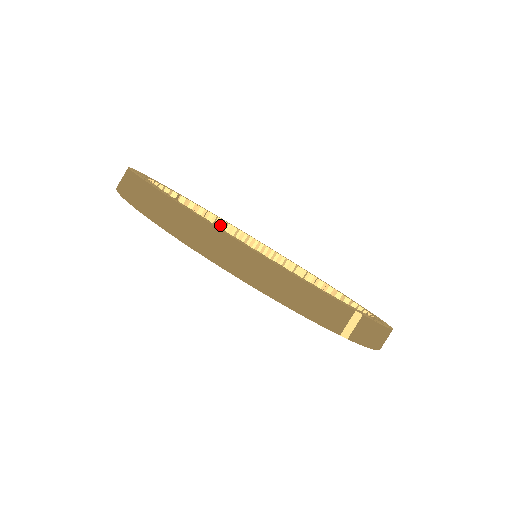
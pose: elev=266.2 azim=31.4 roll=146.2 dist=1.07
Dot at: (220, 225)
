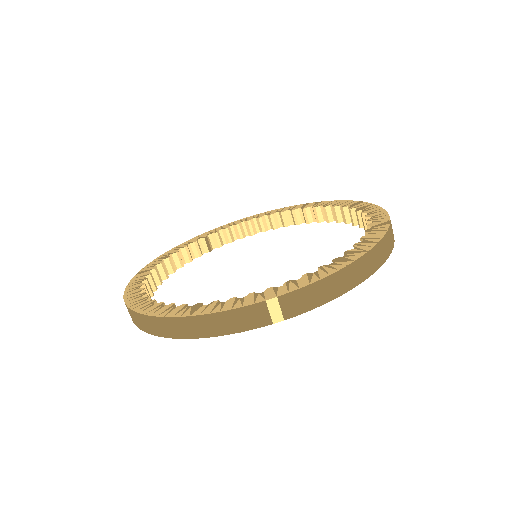
Dot at: (259, 223)
